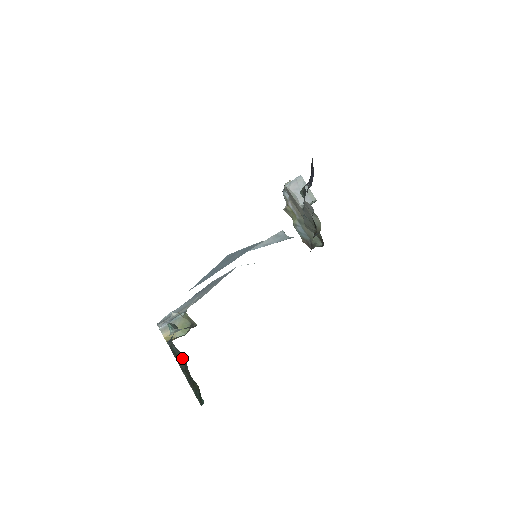
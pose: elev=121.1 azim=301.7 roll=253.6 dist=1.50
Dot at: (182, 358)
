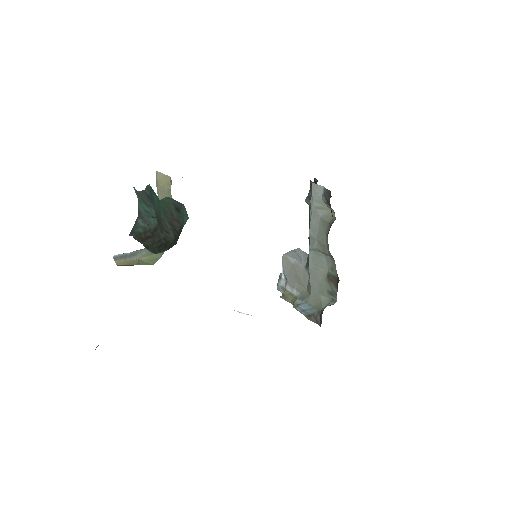
Dot at: (150, 229)
